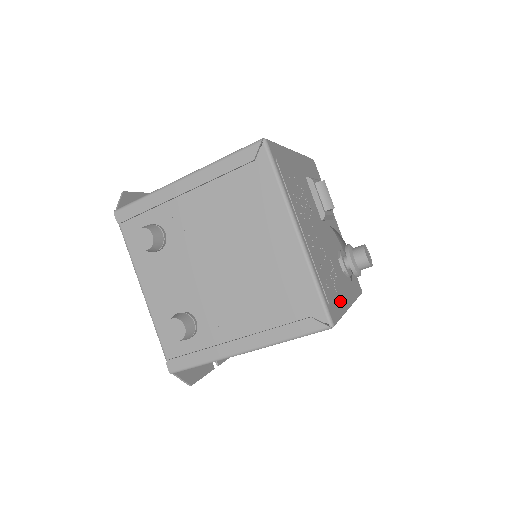
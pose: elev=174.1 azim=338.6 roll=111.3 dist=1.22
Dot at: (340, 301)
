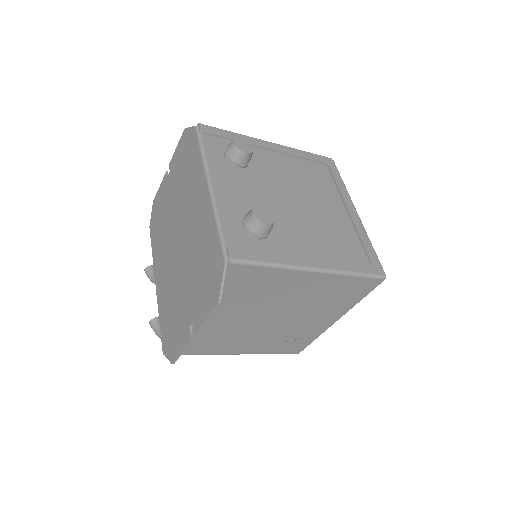
Dot at: occluded
